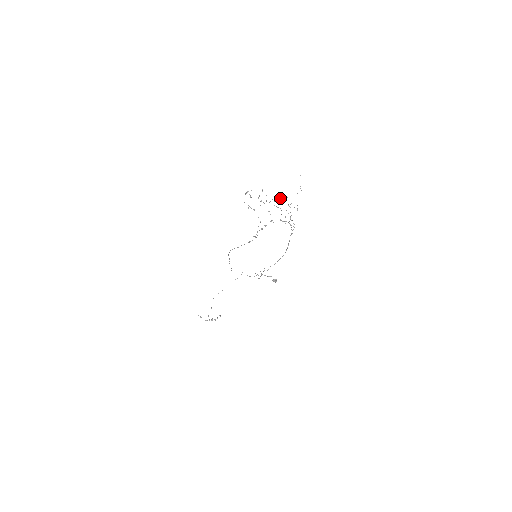
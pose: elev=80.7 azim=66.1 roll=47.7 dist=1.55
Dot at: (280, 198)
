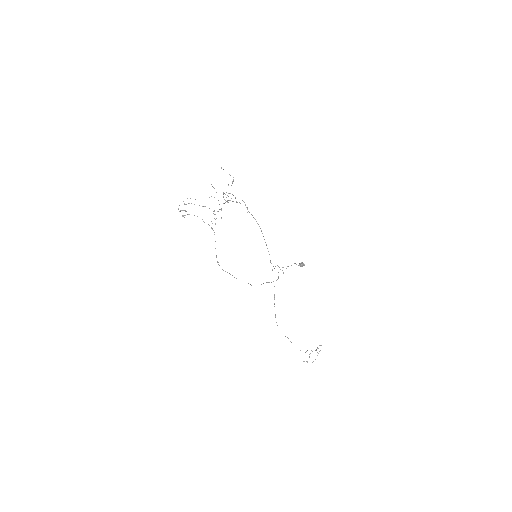
Dot at: occluded
